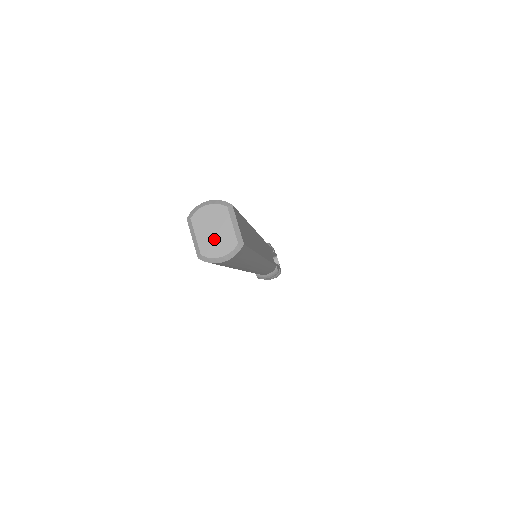
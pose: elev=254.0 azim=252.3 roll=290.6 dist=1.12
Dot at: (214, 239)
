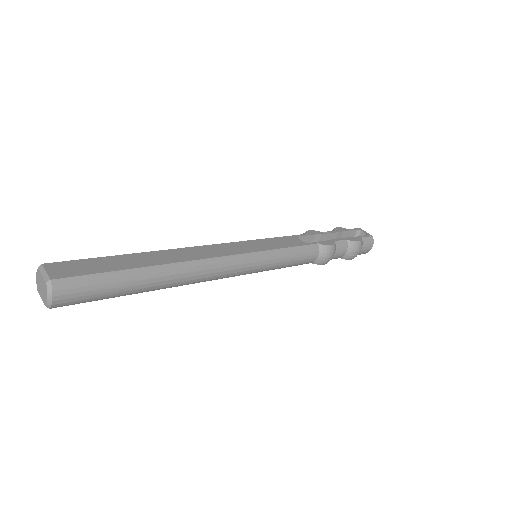
Dot at: (43, 291)
